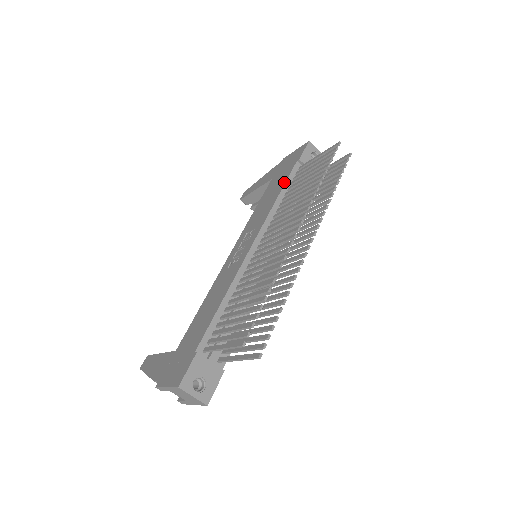
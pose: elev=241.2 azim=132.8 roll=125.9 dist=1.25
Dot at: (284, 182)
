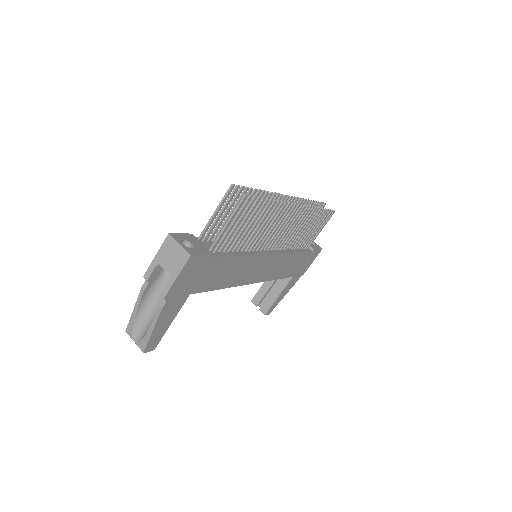
Dot at: occluded
